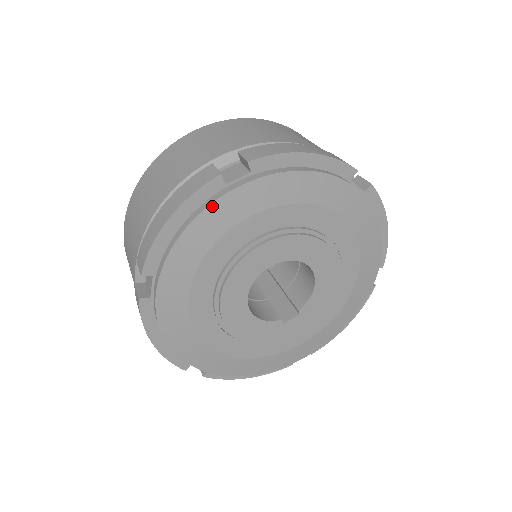
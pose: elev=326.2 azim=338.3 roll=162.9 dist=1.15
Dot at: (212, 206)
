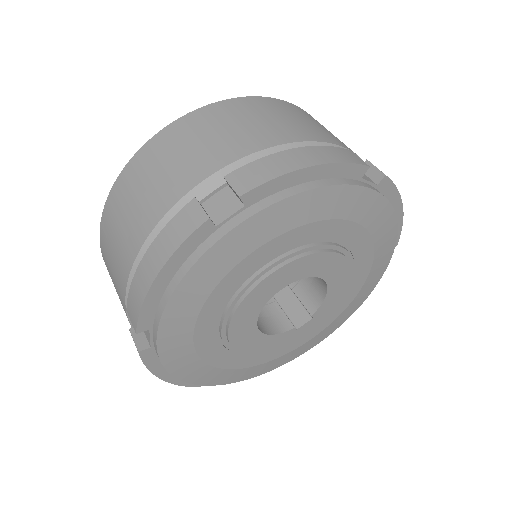
Dot at: (205, 256)
